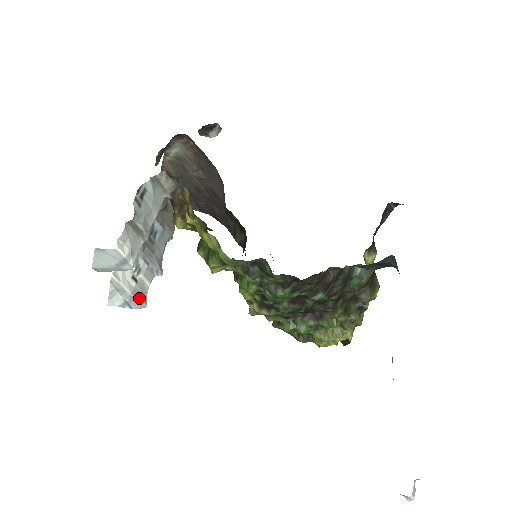
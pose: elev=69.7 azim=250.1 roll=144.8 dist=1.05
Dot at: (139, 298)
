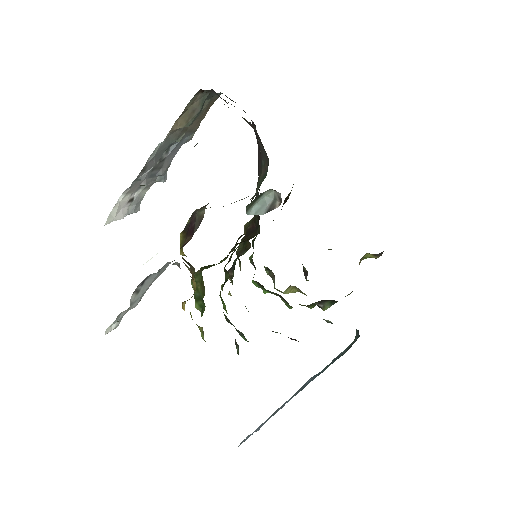
Dot at: (132, 213)
